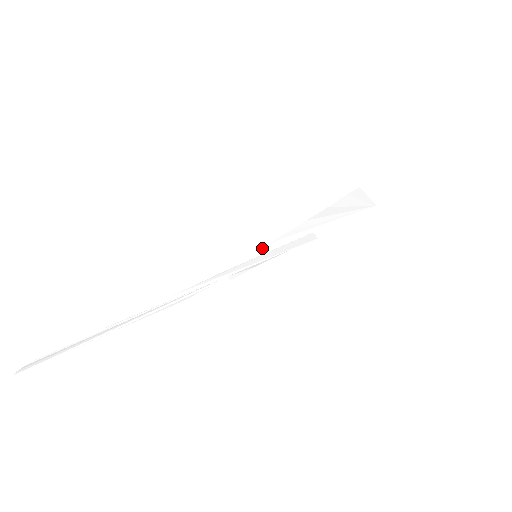
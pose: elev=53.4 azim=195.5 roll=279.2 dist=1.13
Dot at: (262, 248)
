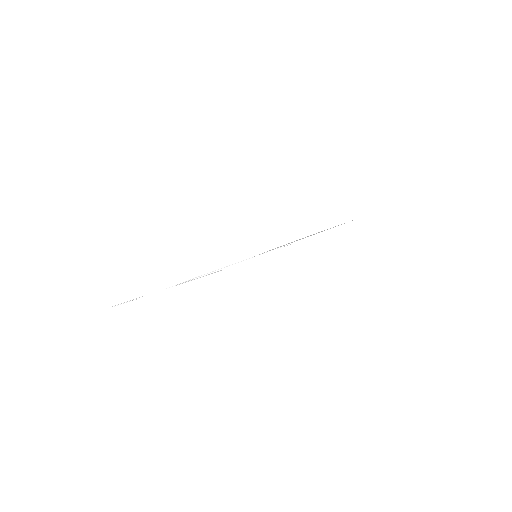
Dot at: (264, 252)
